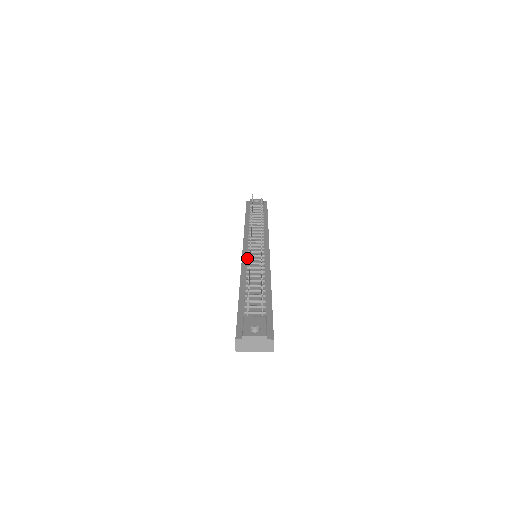
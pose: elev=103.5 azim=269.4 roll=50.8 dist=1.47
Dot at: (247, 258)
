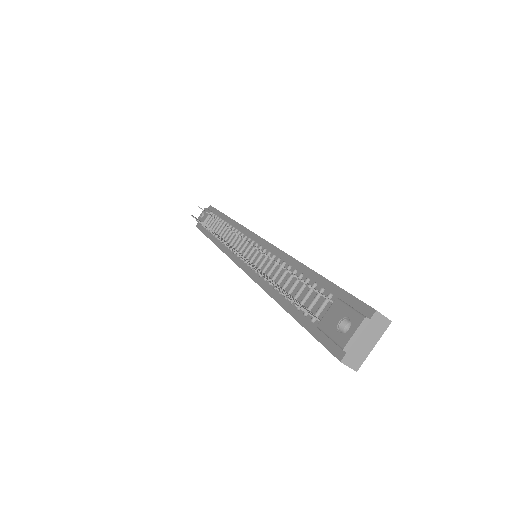
Dot at: (250, 268)
